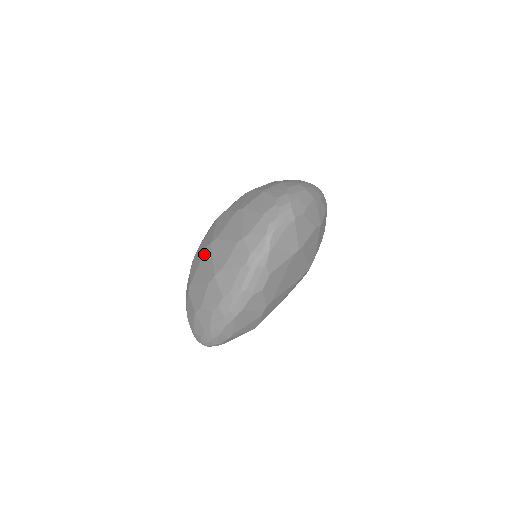
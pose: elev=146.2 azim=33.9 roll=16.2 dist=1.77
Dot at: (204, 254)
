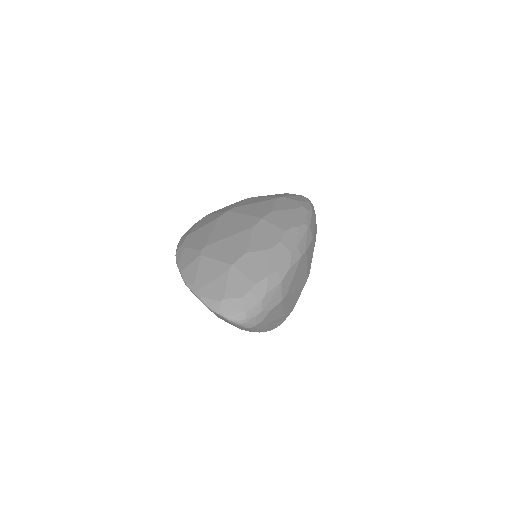
Dot at: (220, 220)
